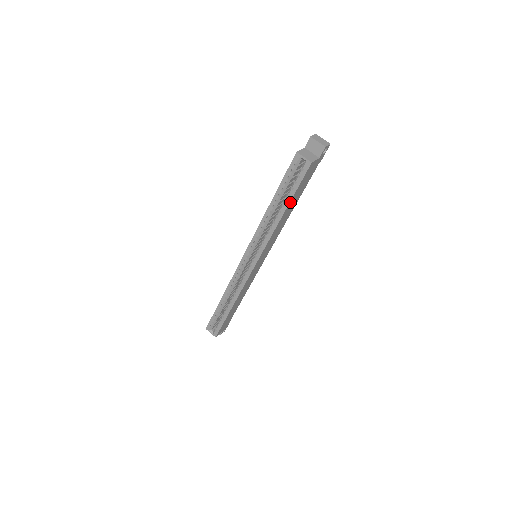
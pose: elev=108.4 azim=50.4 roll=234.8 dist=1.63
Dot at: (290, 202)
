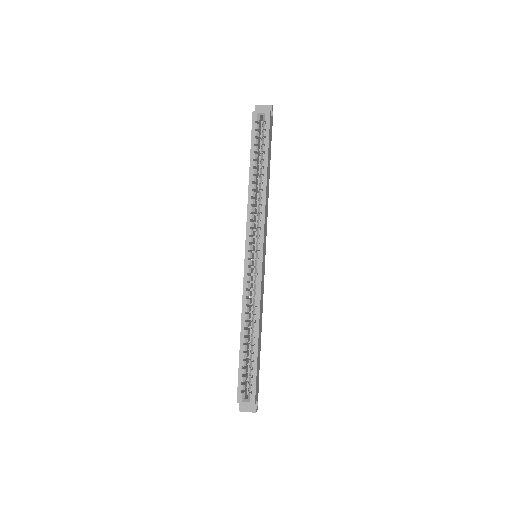
Dot at: (267, 161)
